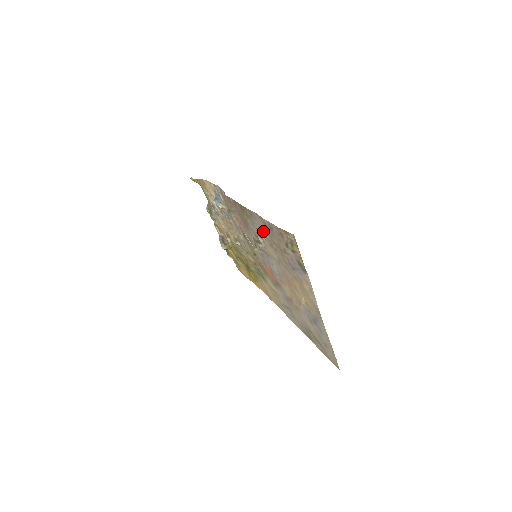
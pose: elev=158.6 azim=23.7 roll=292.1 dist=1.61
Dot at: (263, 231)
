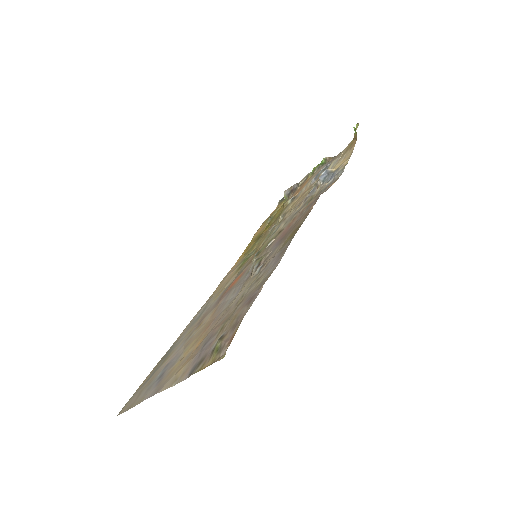
Dot at: (261, 277)
